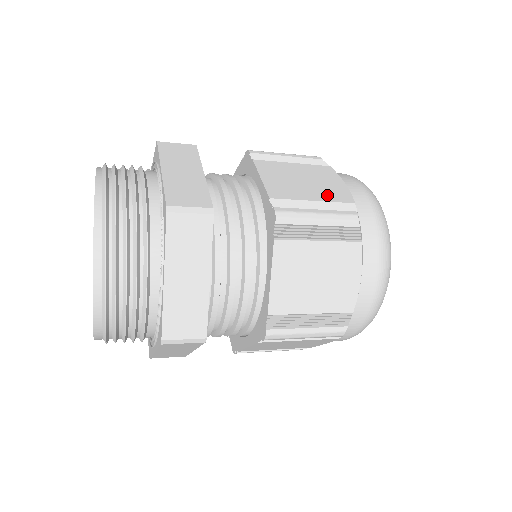
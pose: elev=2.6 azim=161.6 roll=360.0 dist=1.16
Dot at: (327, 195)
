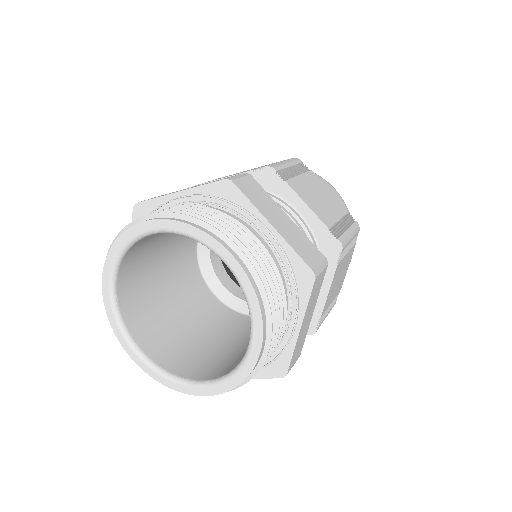
Dot at: (337, 209)
